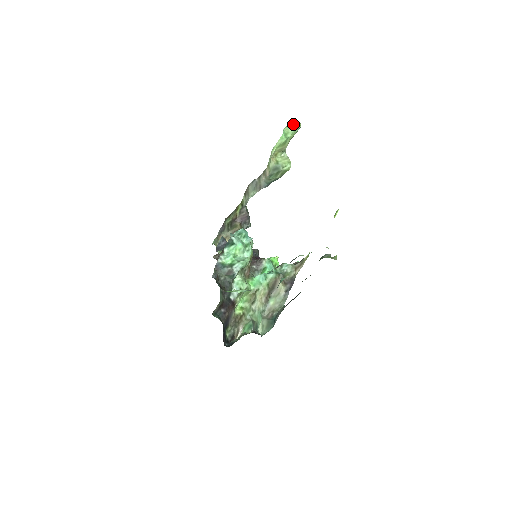
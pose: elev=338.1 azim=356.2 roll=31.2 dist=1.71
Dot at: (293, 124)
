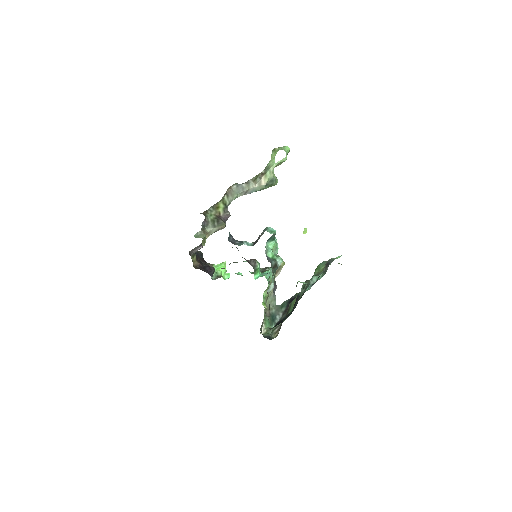
Dot at: (287, 148)
